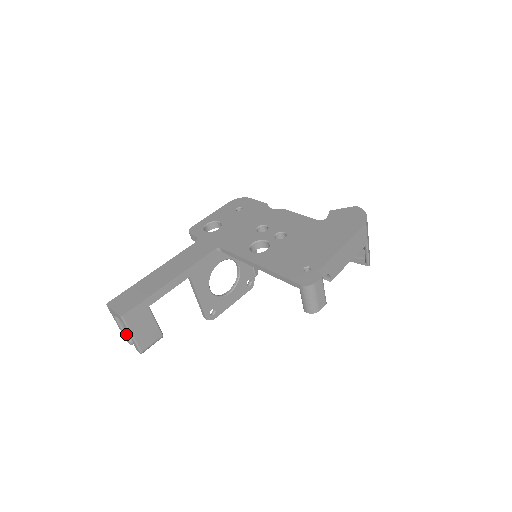
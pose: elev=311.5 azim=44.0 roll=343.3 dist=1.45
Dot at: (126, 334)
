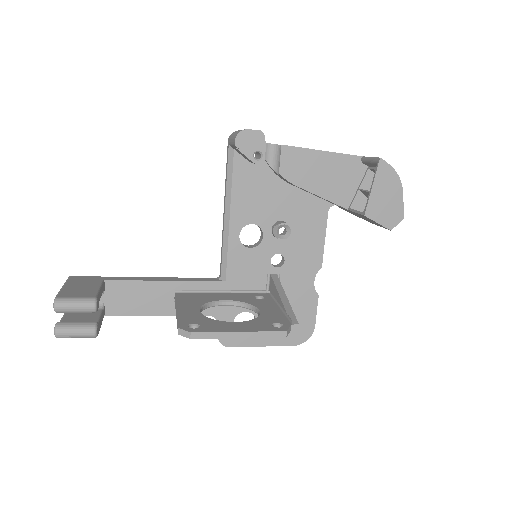
Dot at: occluded
